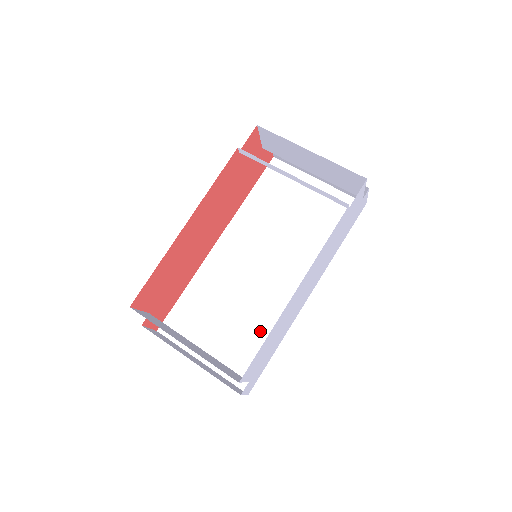
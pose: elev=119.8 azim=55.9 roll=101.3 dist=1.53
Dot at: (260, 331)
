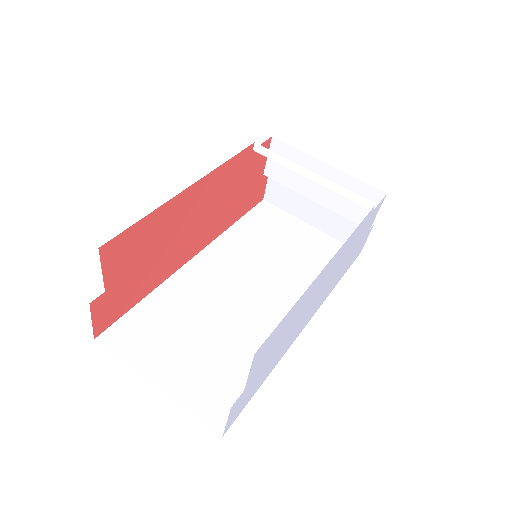
Dot at: (243, 357)
